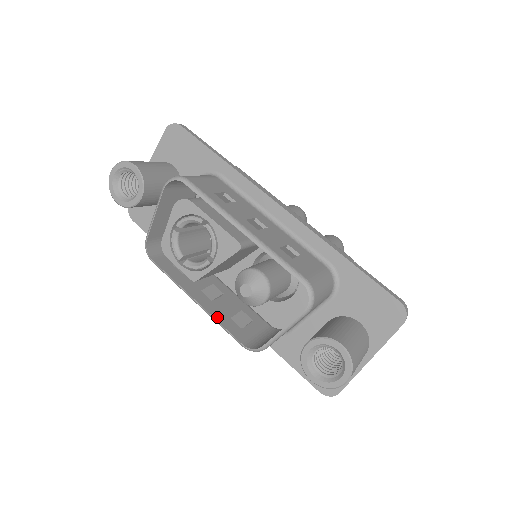
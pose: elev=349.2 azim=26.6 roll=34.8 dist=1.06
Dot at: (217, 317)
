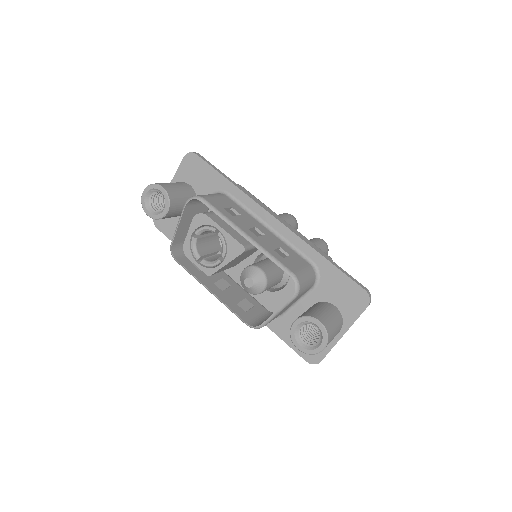
Dot at: (227, 303)
